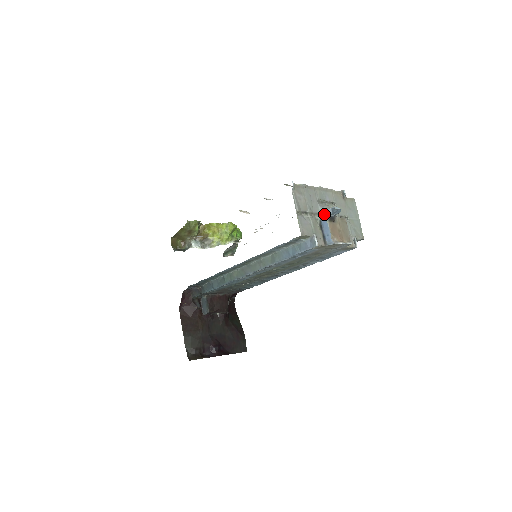
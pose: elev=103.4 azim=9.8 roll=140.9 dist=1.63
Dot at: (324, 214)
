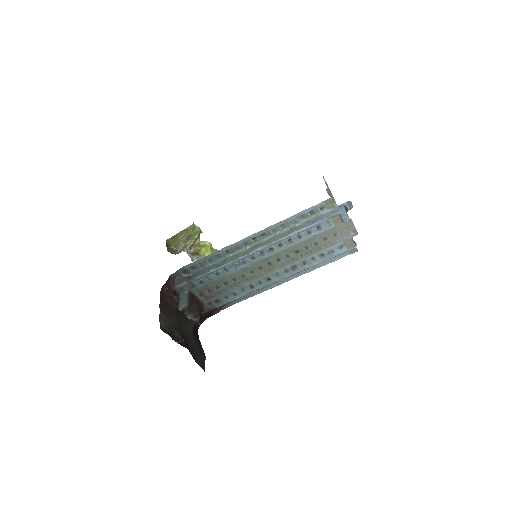
Dot at: (340, 206)
